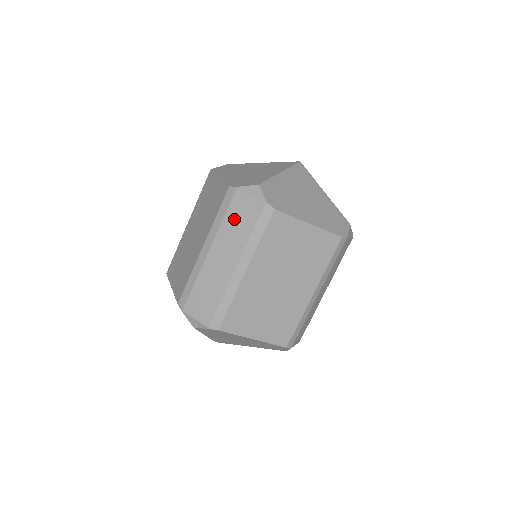
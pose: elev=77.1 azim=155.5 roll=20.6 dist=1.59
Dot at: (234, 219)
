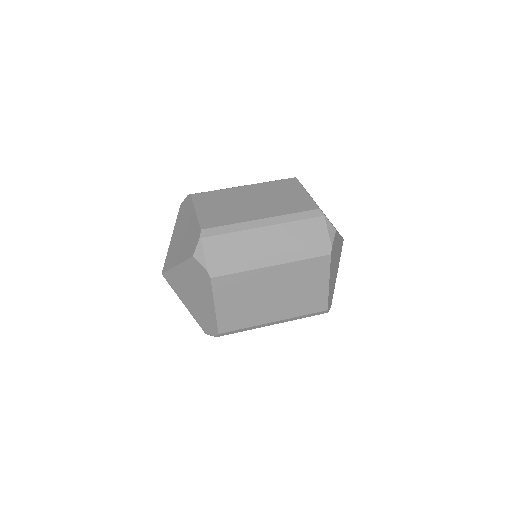
Dot at: (303, 229)
